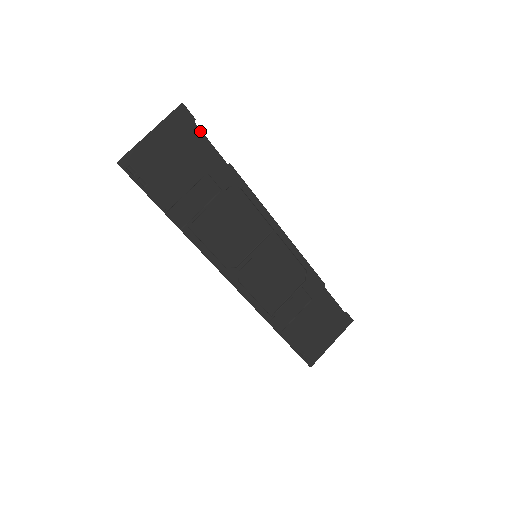
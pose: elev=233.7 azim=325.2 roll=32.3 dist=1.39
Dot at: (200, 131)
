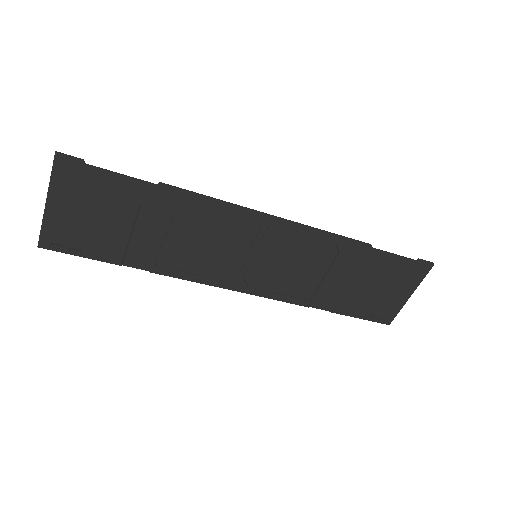
Dot at: (98, 170)
